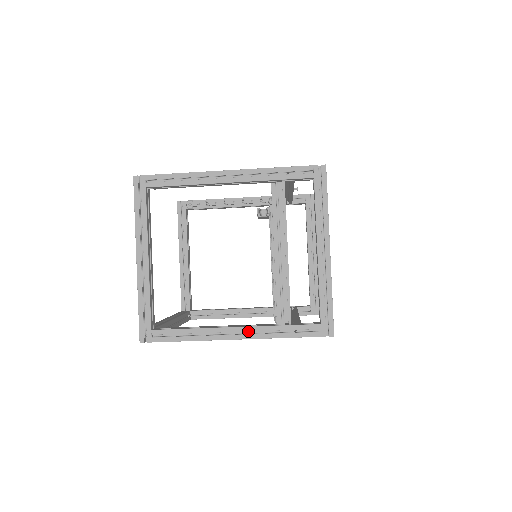
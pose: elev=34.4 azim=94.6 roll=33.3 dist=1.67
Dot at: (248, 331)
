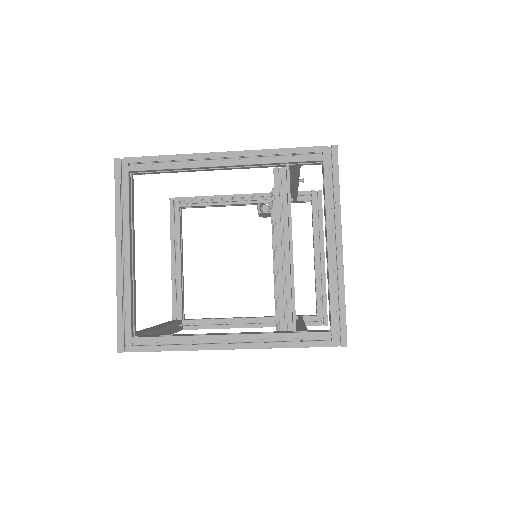
Dot at: (245, 339)
